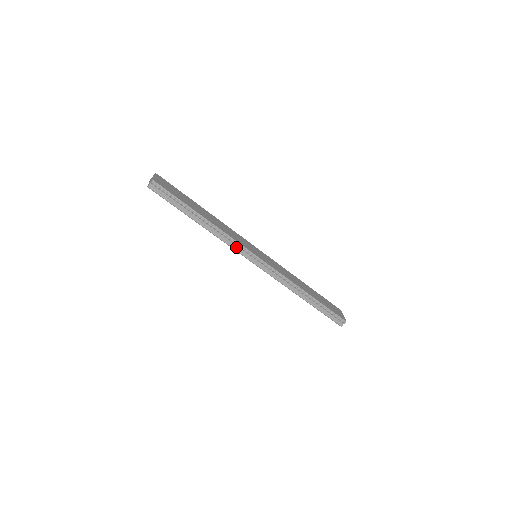
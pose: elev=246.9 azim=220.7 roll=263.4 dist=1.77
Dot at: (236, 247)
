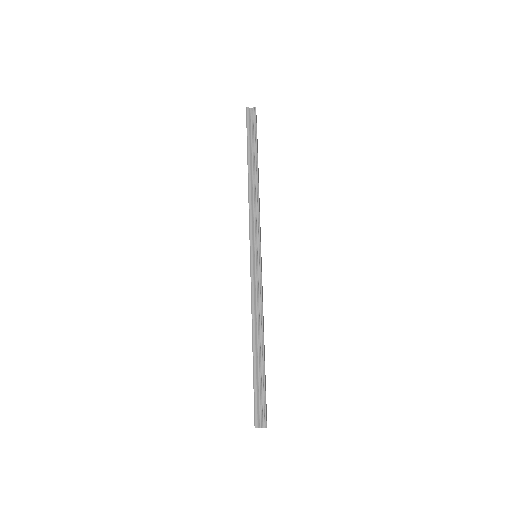
Dot at: (253, 220)
